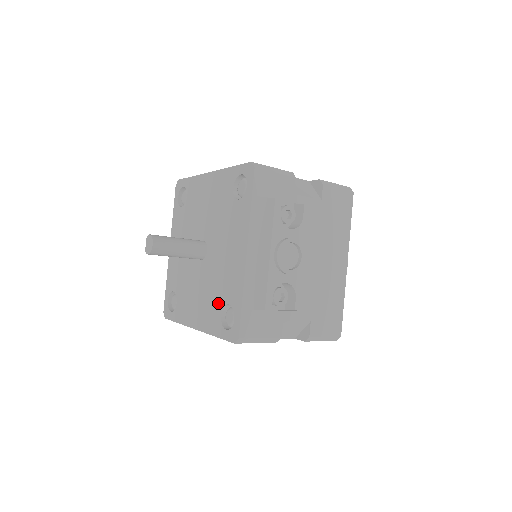
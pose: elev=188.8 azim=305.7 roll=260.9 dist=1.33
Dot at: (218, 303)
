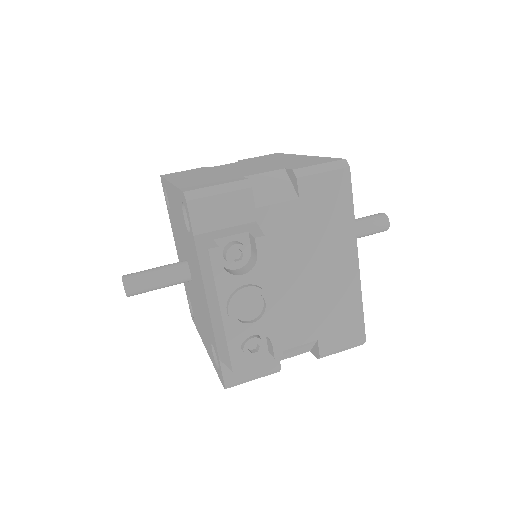
Dot at: (208, 337)
